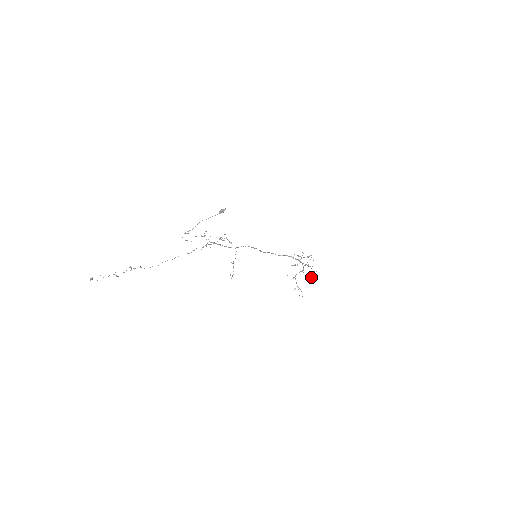
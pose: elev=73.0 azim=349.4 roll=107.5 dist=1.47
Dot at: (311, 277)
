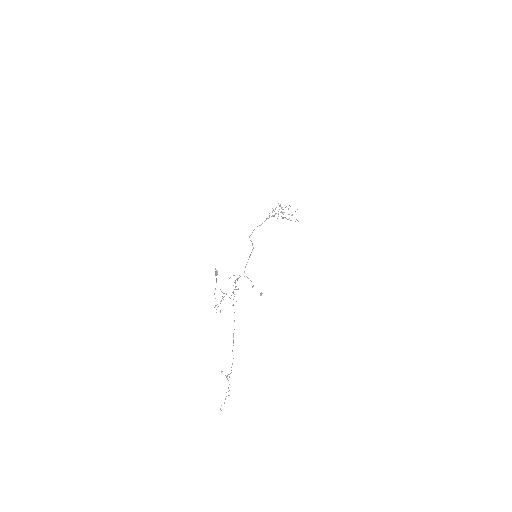
Dot at: occluded
